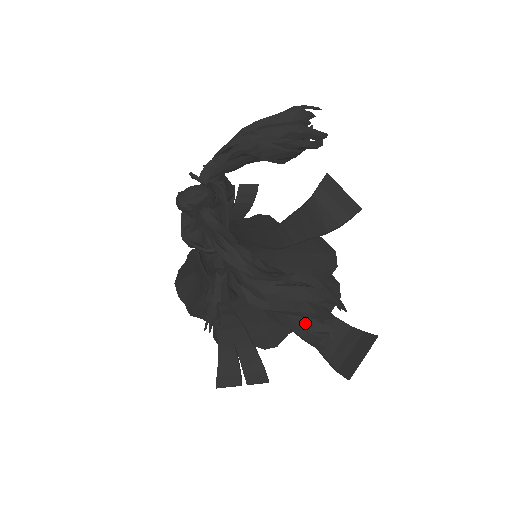
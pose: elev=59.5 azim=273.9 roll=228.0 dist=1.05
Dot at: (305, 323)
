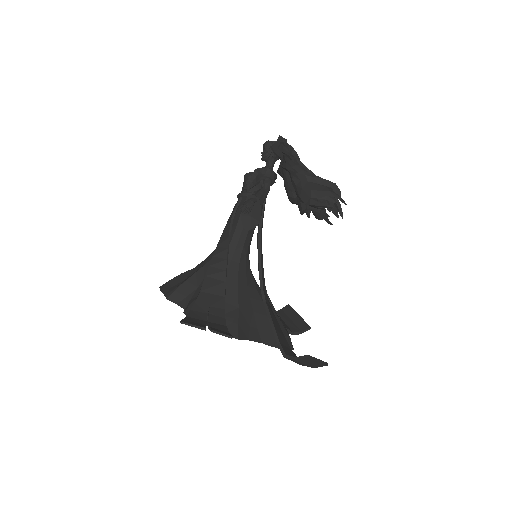
Dot at: (326, 188)
